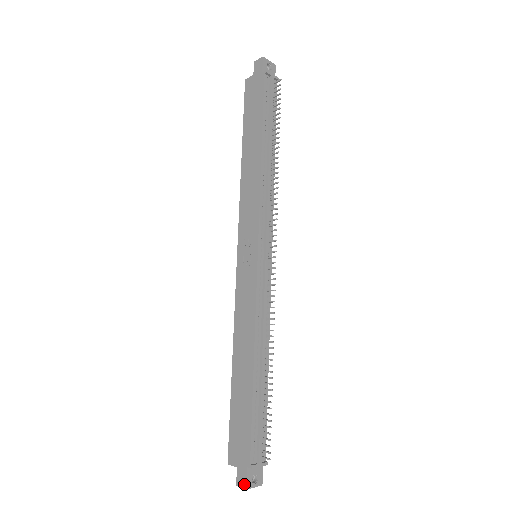
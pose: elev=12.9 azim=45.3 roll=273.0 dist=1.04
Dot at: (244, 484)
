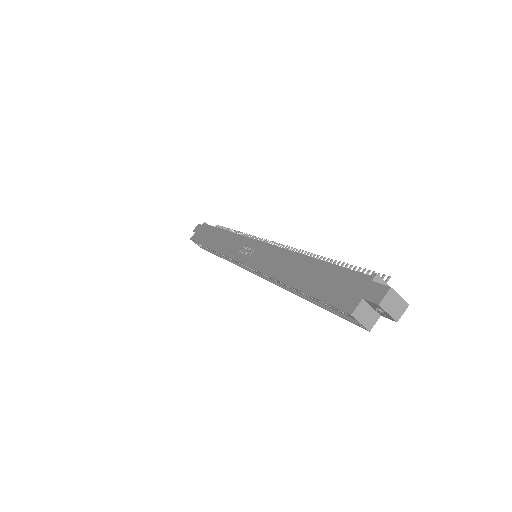
Dot at: (383, 289)
